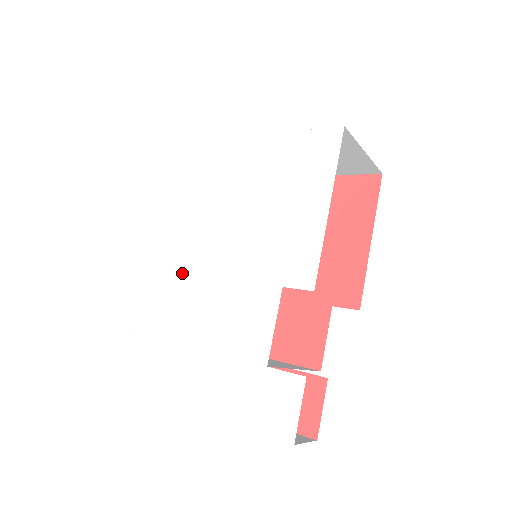
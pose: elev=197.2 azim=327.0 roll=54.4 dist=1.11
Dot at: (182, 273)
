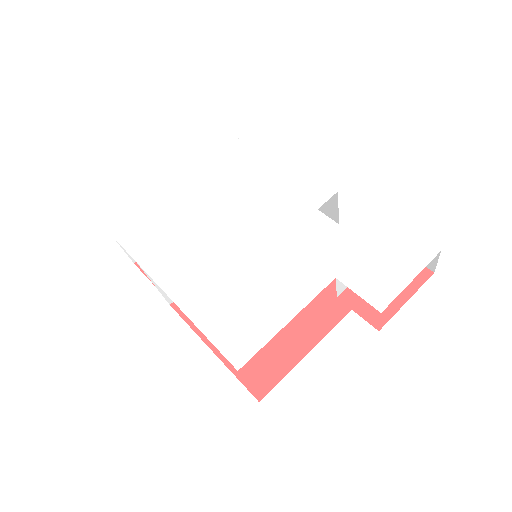
Dot at: (230, 285)
